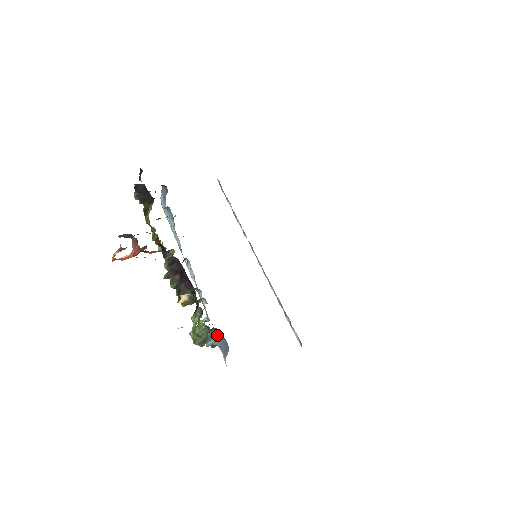
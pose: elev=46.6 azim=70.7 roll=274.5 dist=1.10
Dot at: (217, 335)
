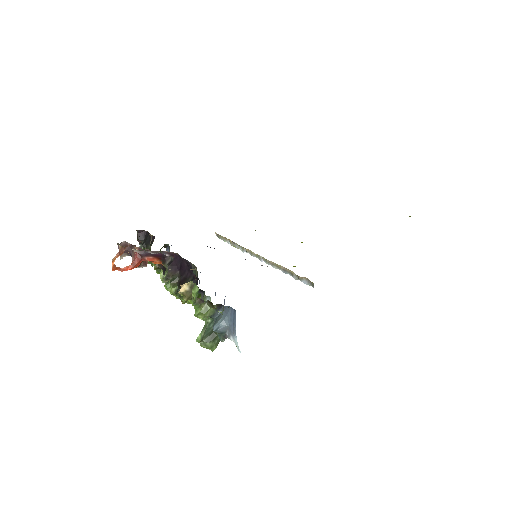
Dot at: (223, 314)
